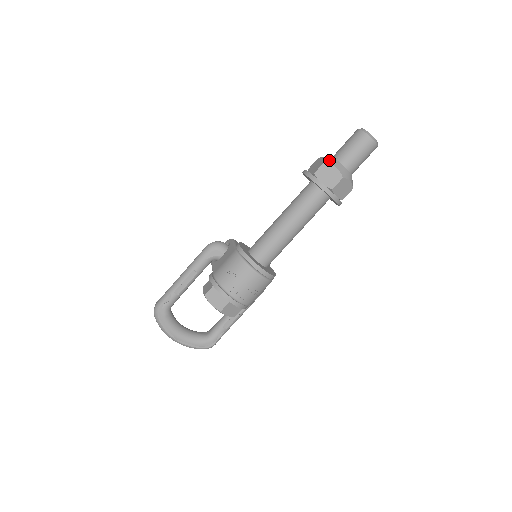
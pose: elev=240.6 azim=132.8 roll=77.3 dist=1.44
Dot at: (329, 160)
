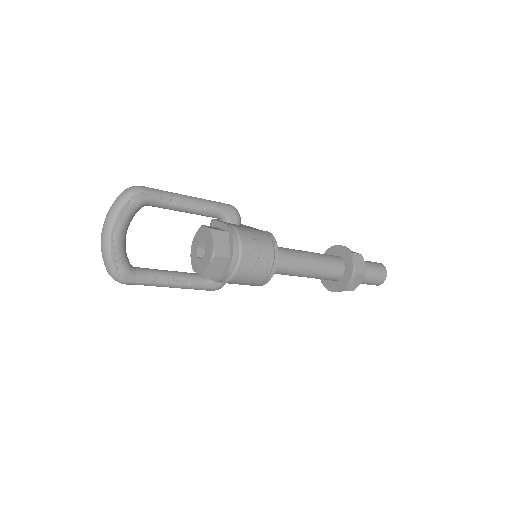
Dot at: (362, 257)
